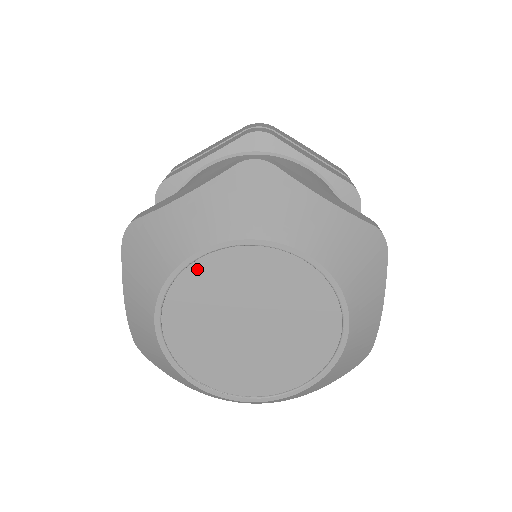
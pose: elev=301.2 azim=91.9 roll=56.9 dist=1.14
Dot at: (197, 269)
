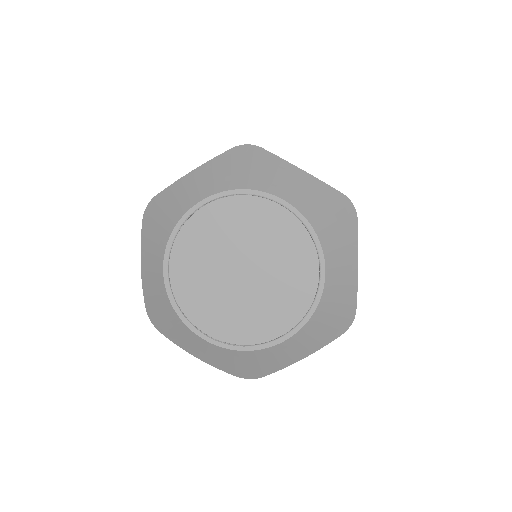
Dot at: (199, 218)
